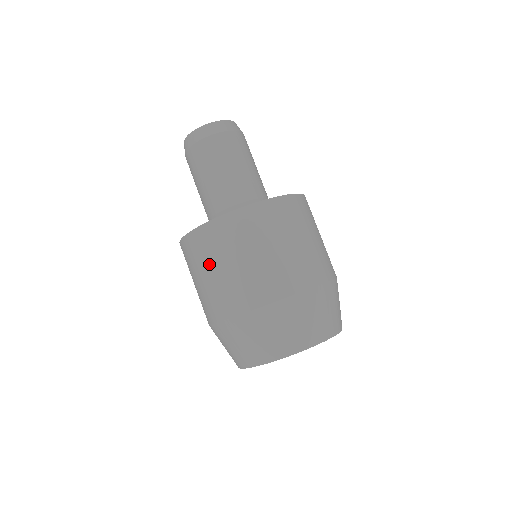
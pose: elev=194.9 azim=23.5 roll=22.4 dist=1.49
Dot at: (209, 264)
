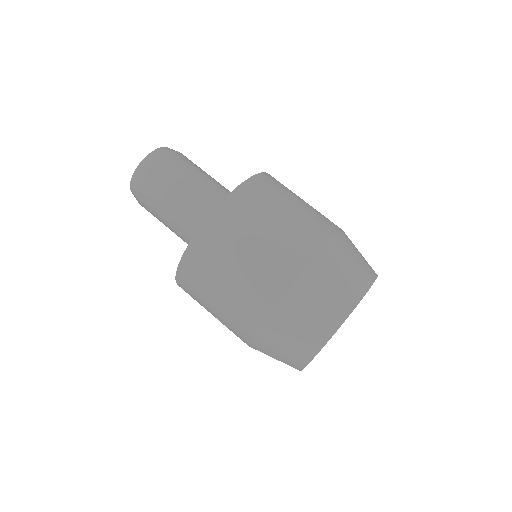
Dot at: (208, 292)
